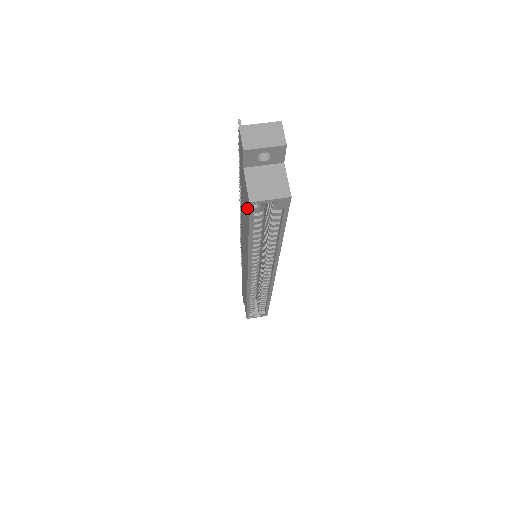
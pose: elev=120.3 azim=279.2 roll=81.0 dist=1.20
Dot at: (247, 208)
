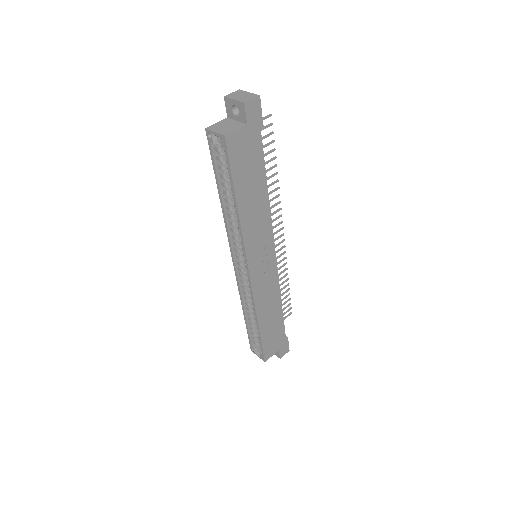
Dot at: (215, 146)
